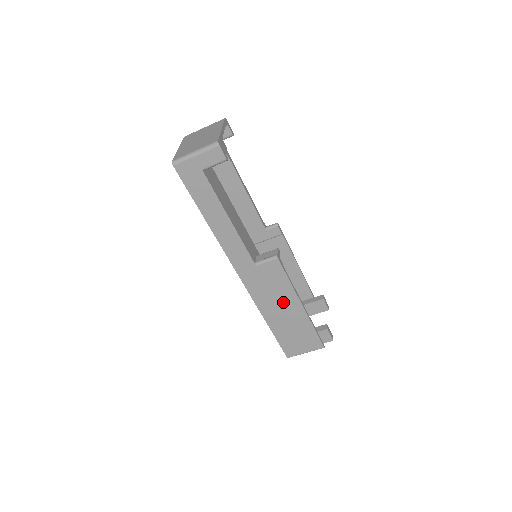
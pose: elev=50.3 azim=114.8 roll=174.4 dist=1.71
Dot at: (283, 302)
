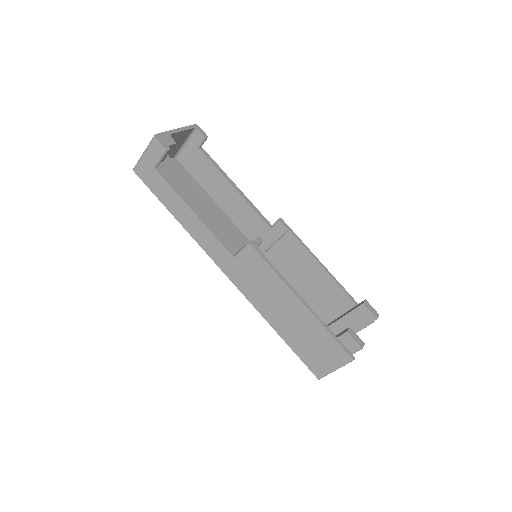
Dot at: (279, 300)
